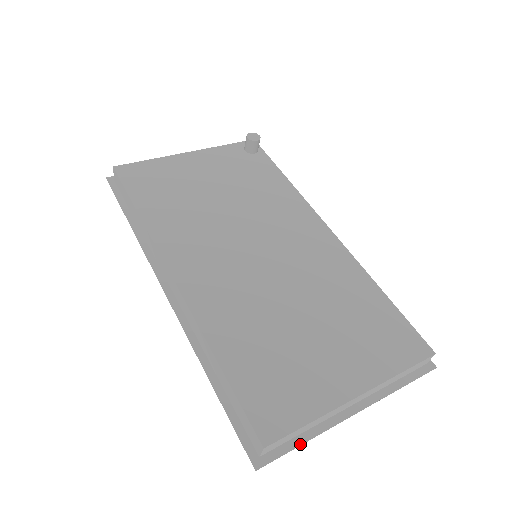
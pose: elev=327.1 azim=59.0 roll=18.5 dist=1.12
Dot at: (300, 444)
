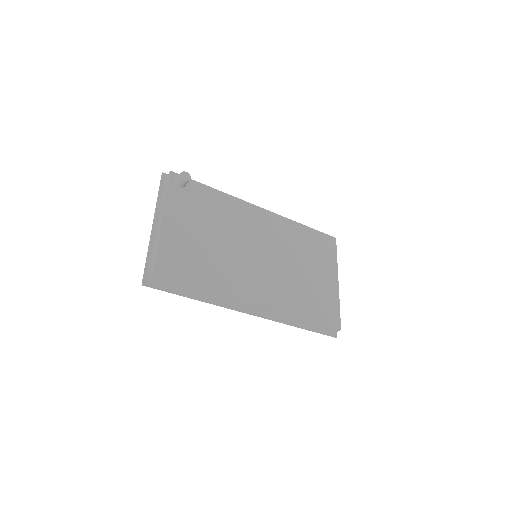
Dot at: occluded
